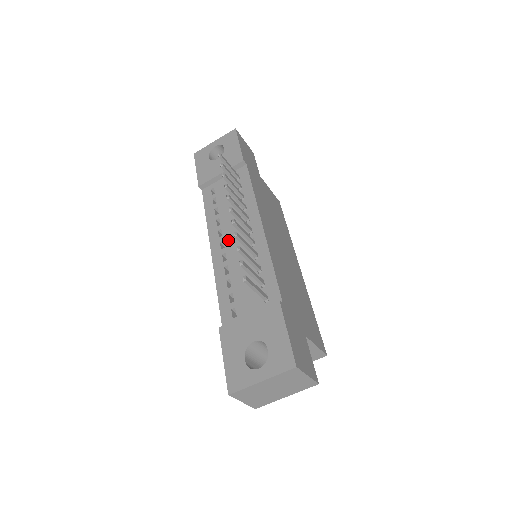
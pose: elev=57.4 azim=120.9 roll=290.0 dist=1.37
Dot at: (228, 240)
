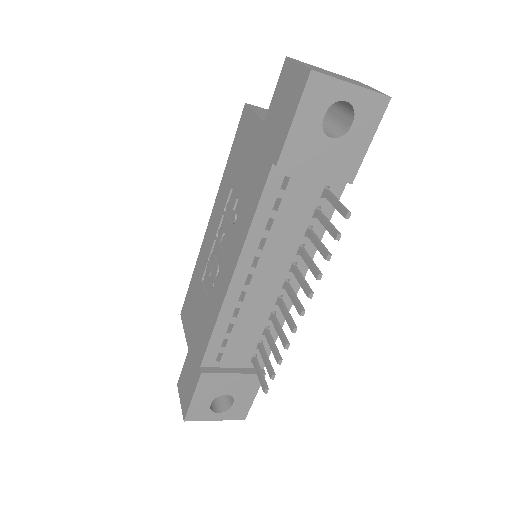
Dot at: (258, 279)
